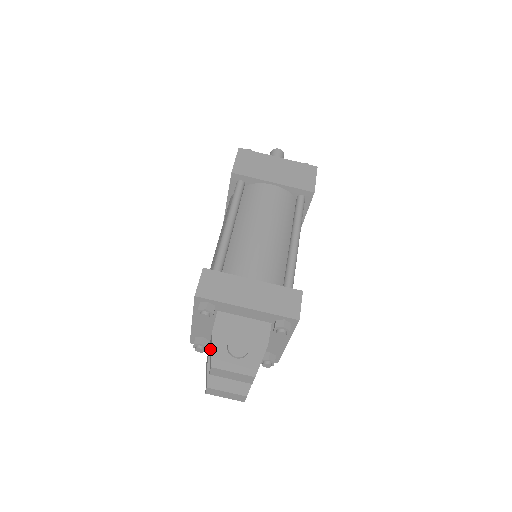
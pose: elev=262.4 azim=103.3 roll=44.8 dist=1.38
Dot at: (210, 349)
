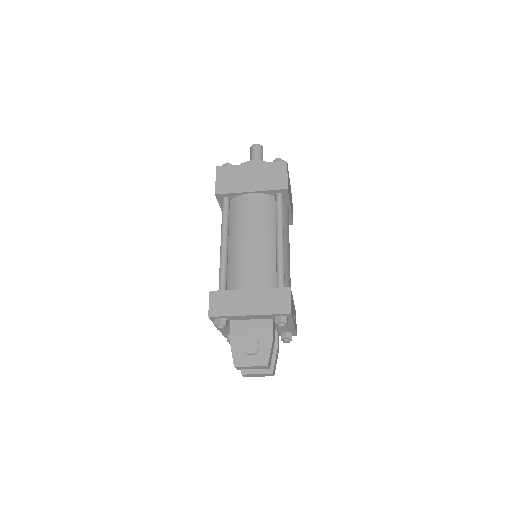
Dot at: occluded
